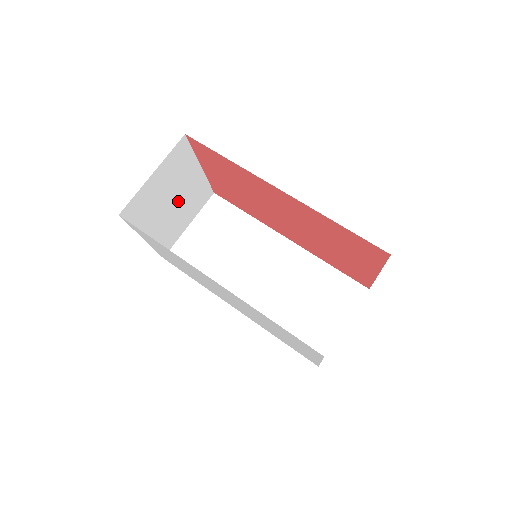
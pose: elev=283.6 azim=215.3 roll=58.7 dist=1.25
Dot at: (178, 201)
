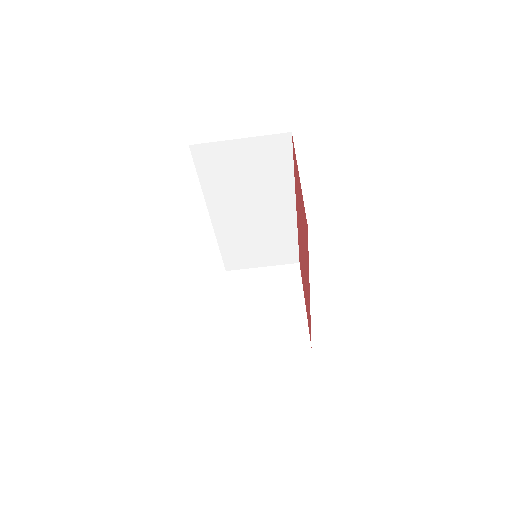
Dot at: occluded
